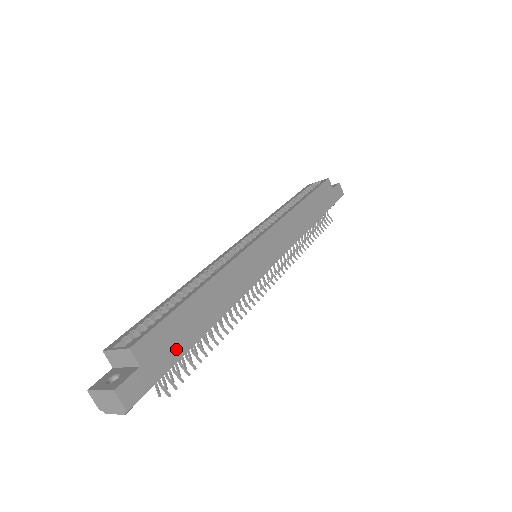
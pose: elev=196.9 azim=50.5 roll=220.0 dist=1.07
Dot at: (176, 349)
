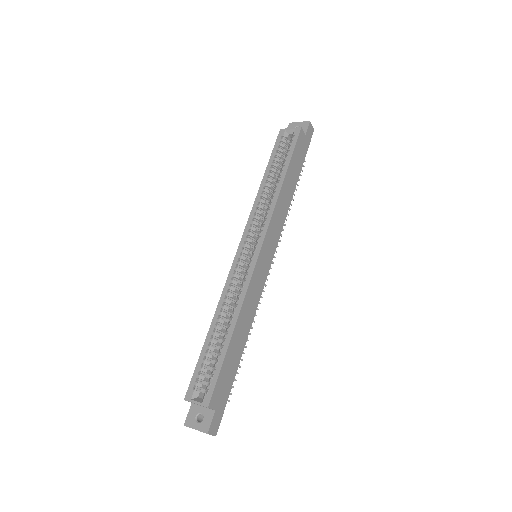
Dot at: (229, 382)
